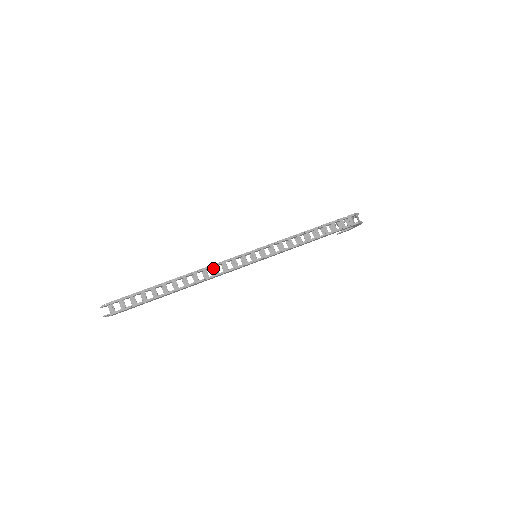
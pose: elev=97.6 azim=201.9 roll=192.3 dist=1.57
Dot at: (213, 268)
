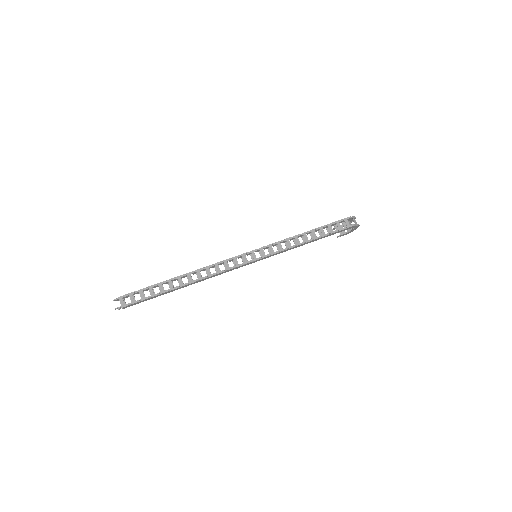
Dot at: (215, 266)
